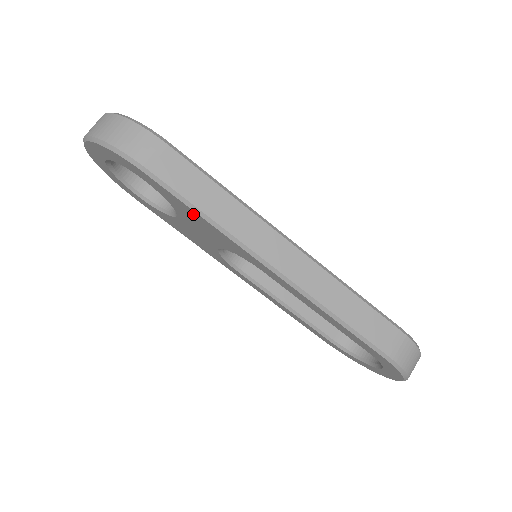
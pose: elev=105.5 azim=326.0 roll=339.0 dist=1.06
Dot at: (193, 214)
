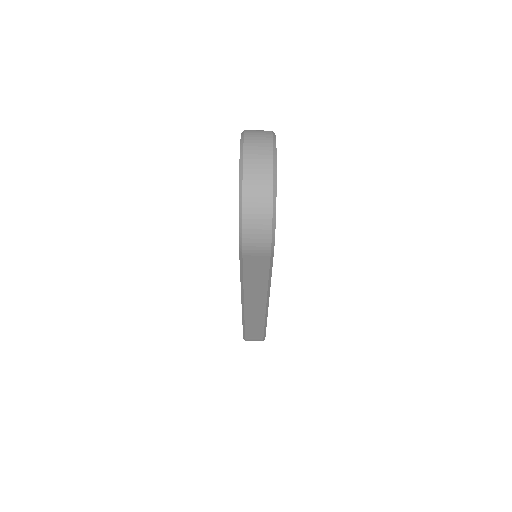
Dot at: occluded
